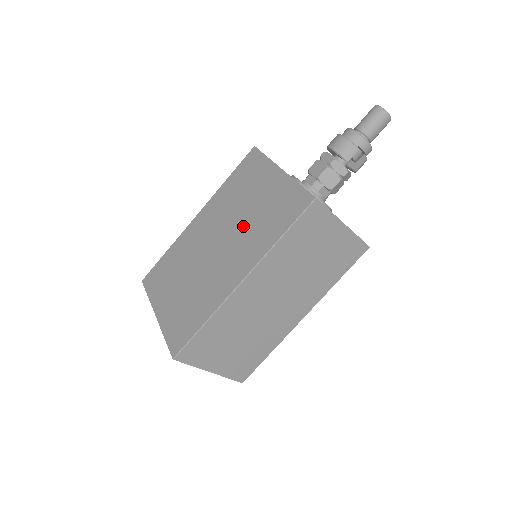
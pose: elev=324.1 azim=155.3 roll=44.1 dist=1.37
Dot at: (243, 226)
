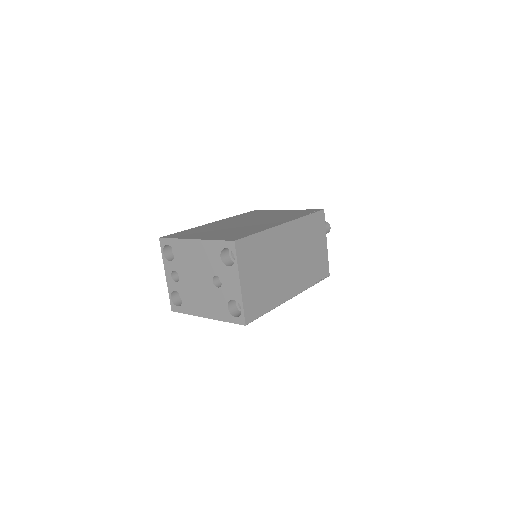
Dot at: (269, 218)
